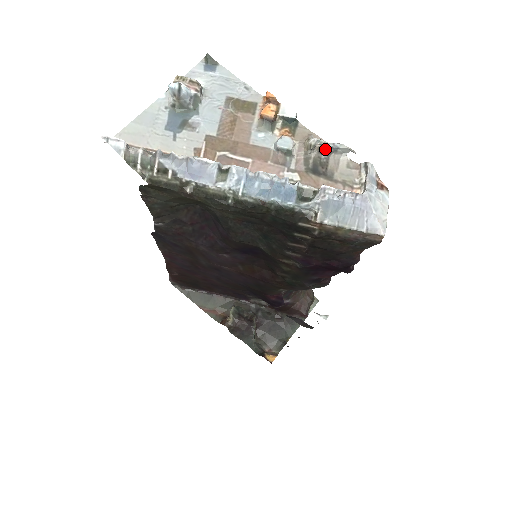
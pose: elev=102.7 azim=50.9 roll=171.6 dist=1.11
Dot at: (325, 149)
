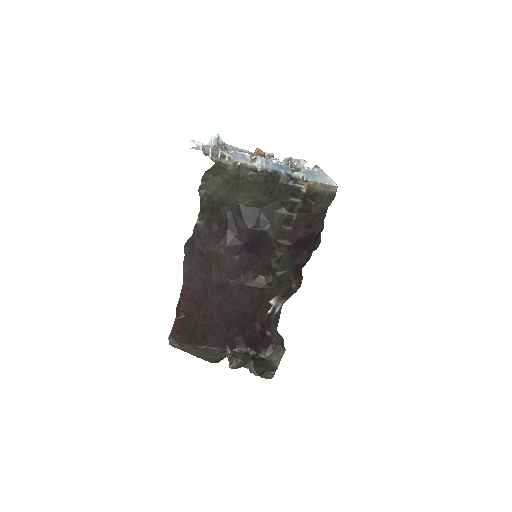
Dot at: (294, 162)
